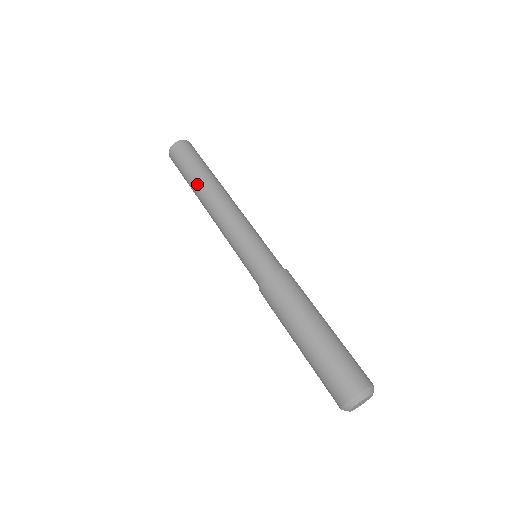
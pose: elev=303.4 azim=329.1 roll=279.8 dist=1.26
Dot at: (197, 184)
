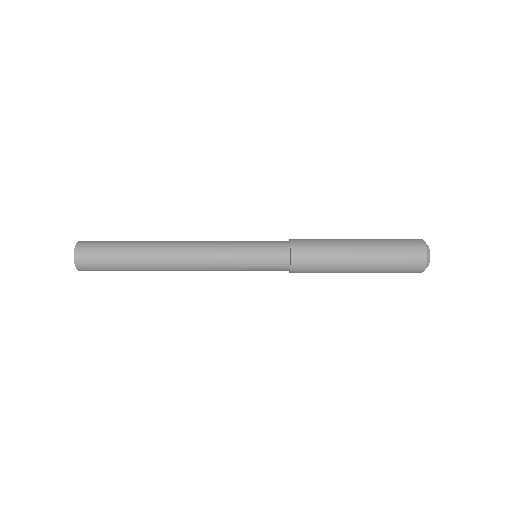
Dot at: (144, 259)
